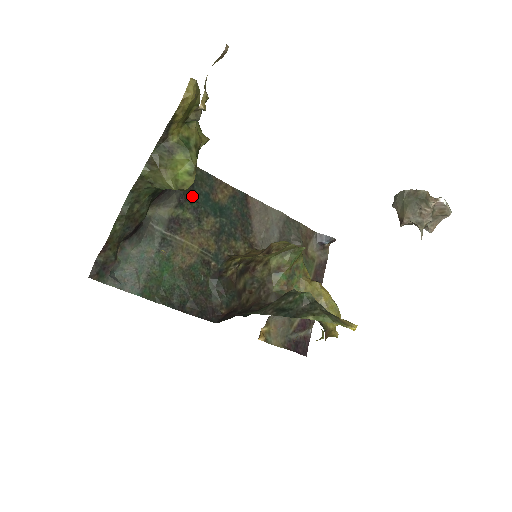
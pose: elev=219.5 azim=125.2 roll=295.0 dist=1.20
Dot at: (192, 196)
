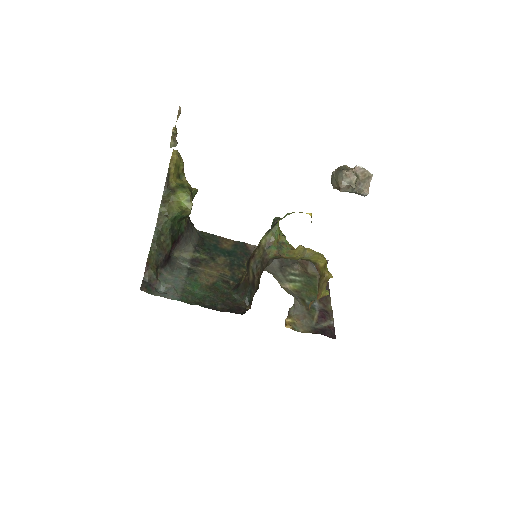
Dot at: (204, 247)
